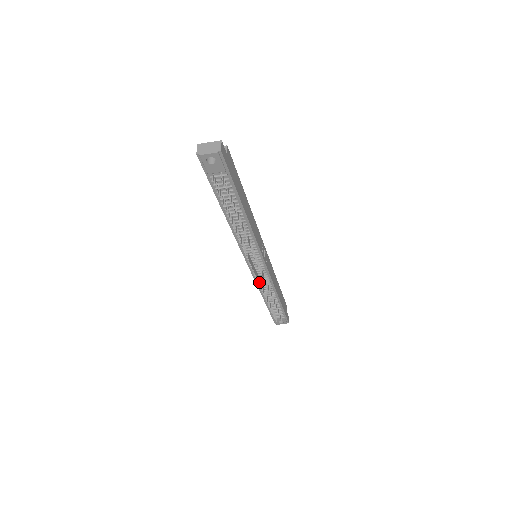
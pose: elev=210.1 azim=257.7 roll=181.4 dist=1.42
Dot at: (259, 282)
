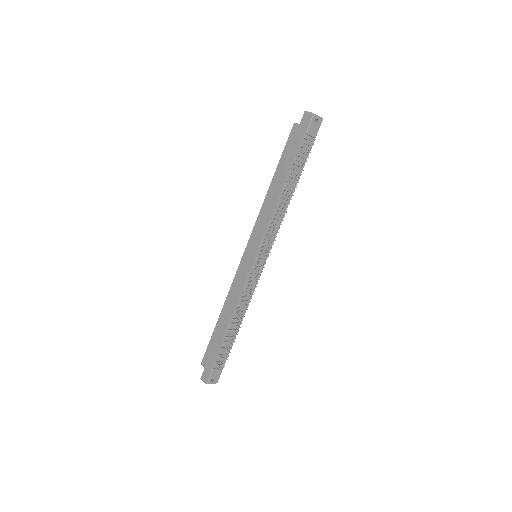
Dot at: (249, 288)
